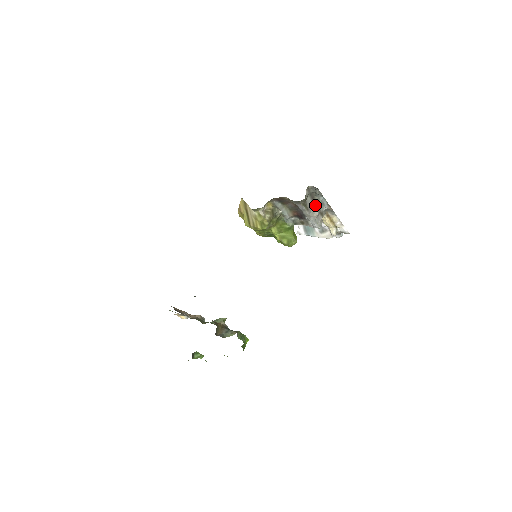
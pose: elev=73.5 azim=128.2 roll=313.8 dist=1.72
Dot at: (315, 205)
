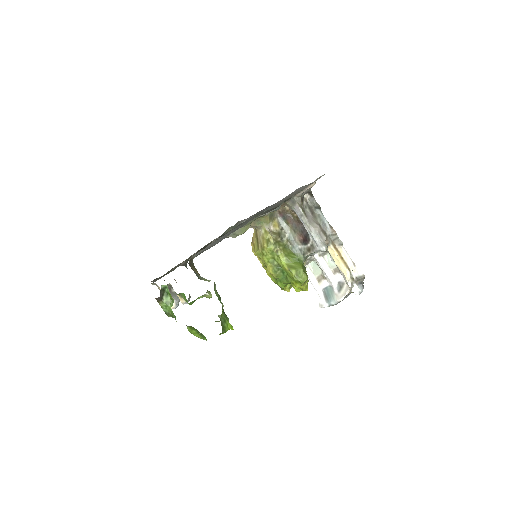
Dot at: (316, 220)
